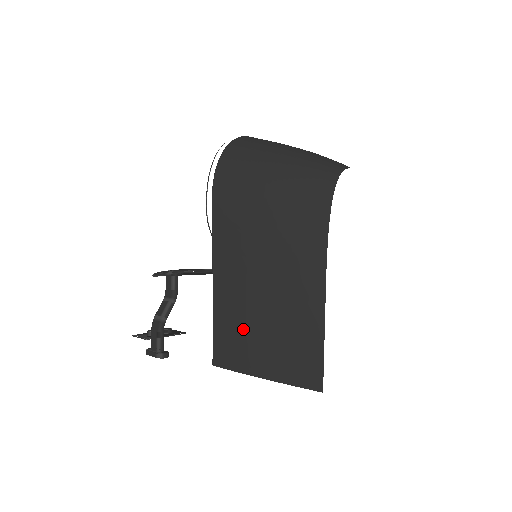
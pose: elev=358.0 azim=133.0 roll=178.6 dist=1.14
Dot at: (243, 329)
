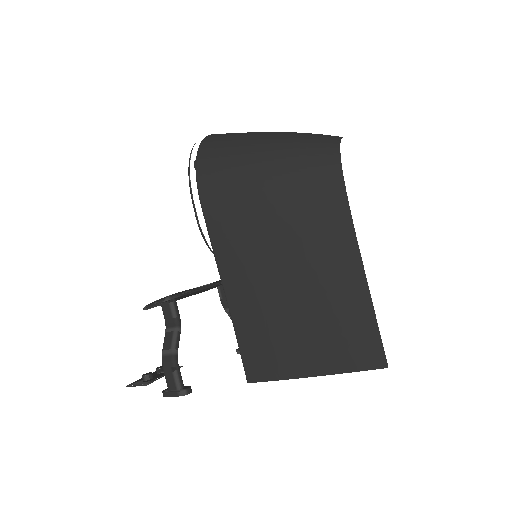
Dot at: (277, 332)
